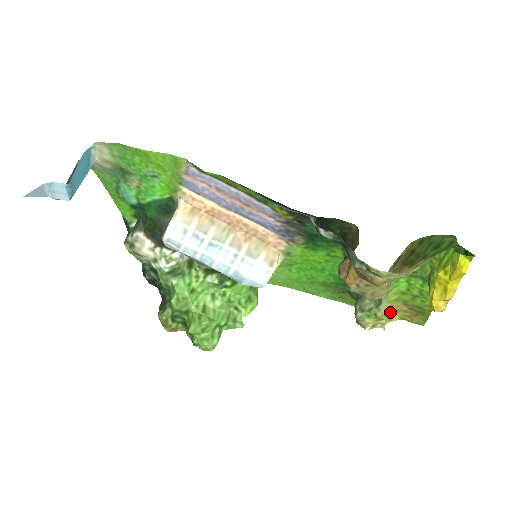
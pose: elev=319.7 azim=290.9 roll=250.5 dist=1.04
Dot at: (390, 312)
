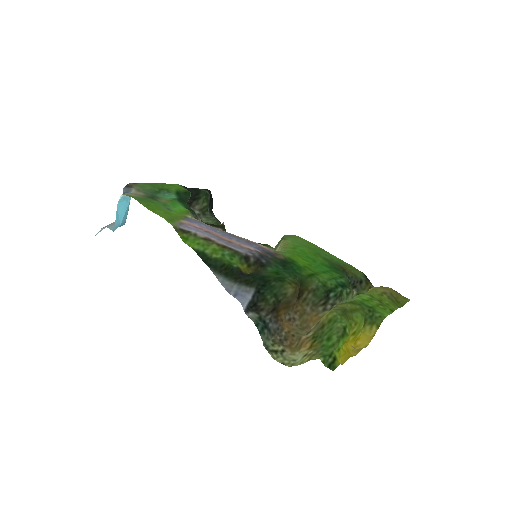
Dot at: (381, 286)
